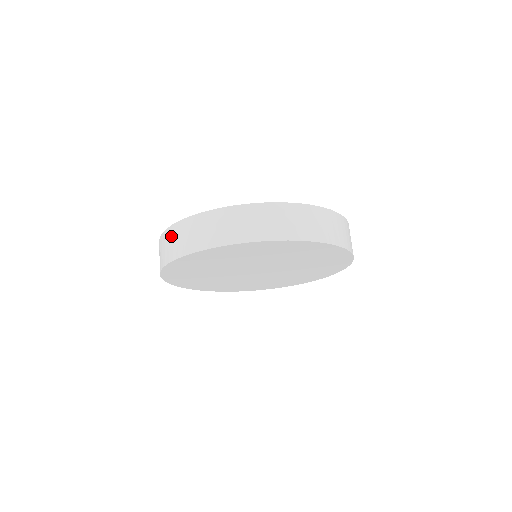
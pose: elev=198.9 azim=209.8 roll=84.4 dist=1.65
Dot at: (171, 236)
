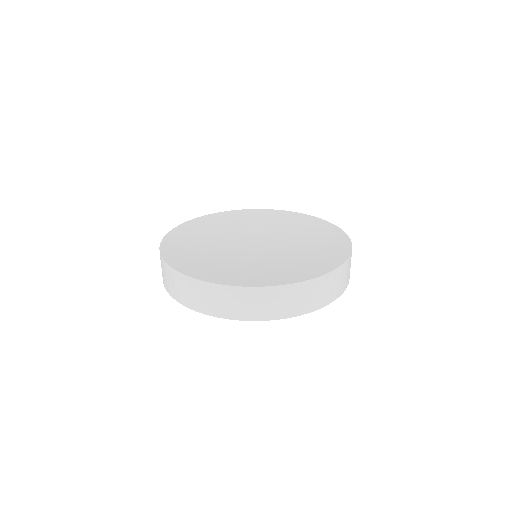
Dot at: (272, 297)
